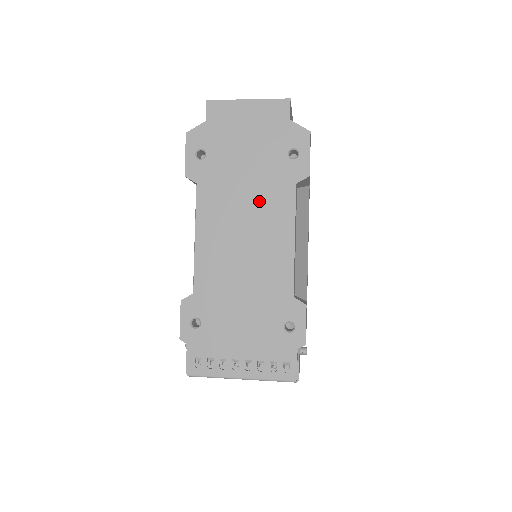
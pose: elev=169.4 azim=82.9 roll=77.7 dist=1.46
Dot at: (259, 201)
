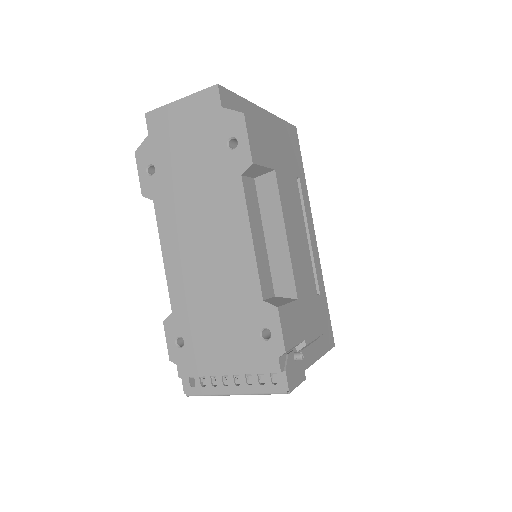
Dot at: (210, 204)
